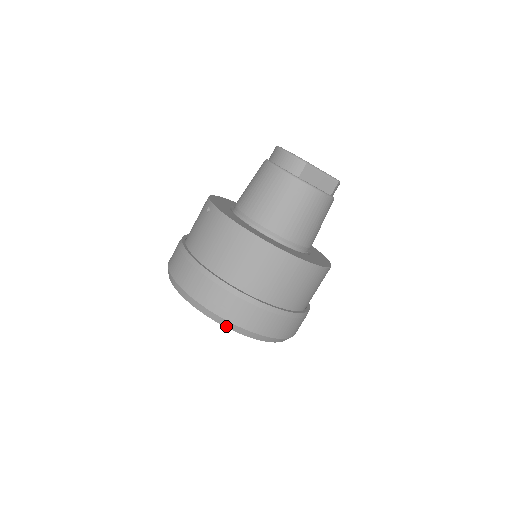
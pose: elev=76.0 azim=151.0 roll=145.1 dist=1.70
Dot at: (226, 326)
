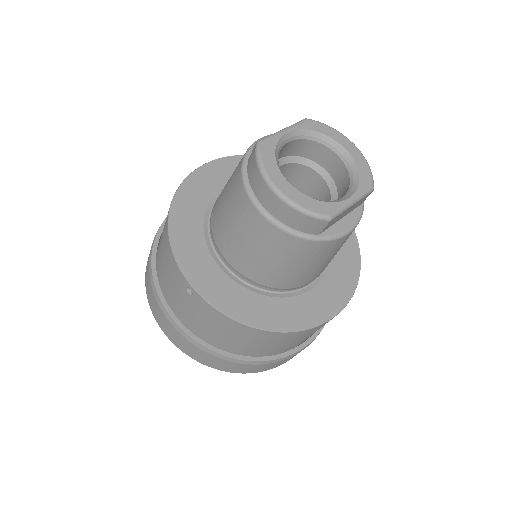
Dot at: occluded
